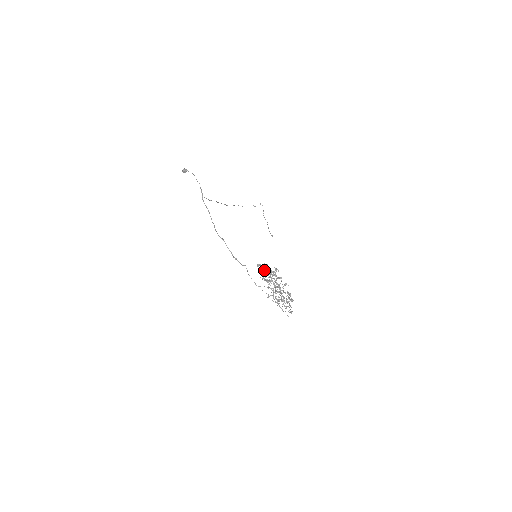
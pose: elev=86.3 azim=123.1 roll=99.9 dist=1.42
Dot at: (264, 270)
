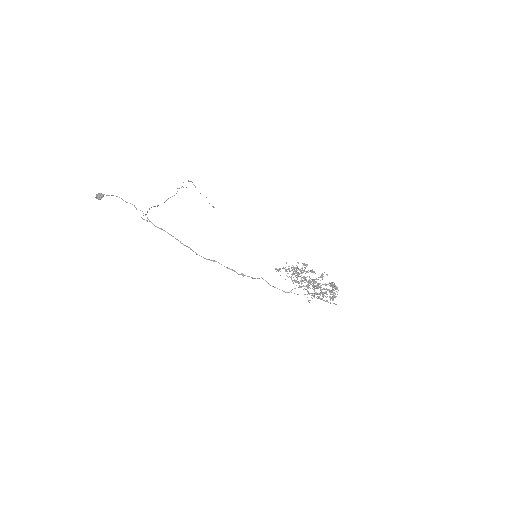
Dot at: occluded
